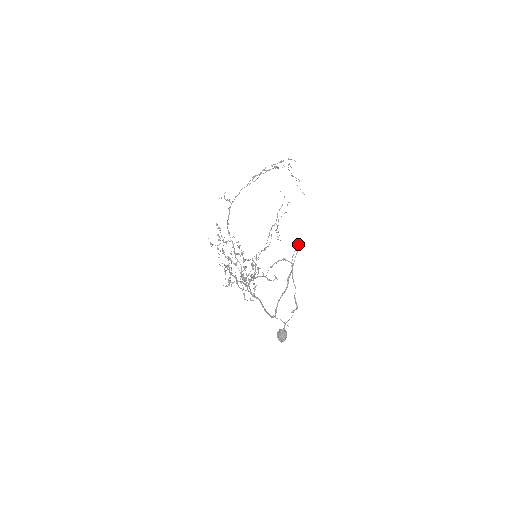
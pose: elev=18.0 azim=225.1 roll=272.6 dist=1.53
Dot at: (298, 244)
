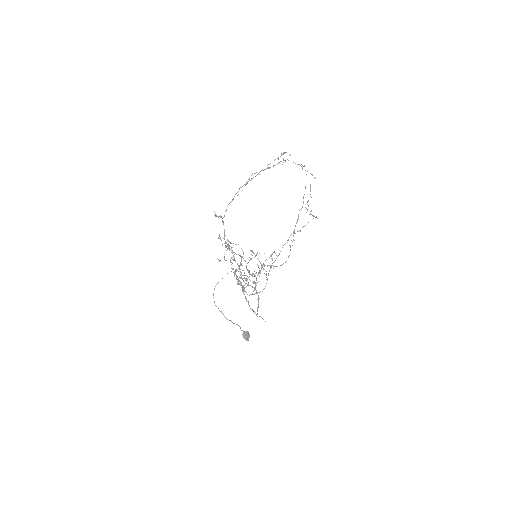
Dot at: occluded
